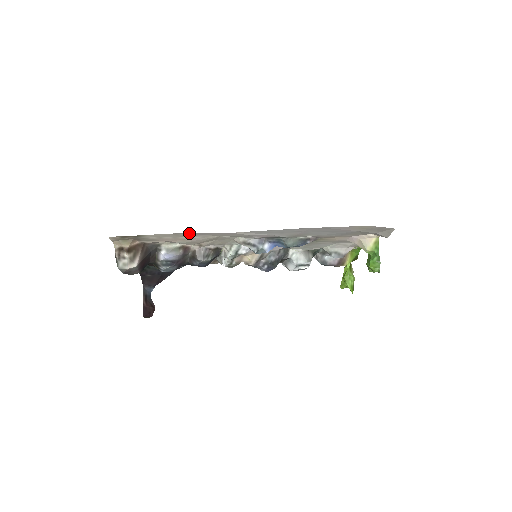
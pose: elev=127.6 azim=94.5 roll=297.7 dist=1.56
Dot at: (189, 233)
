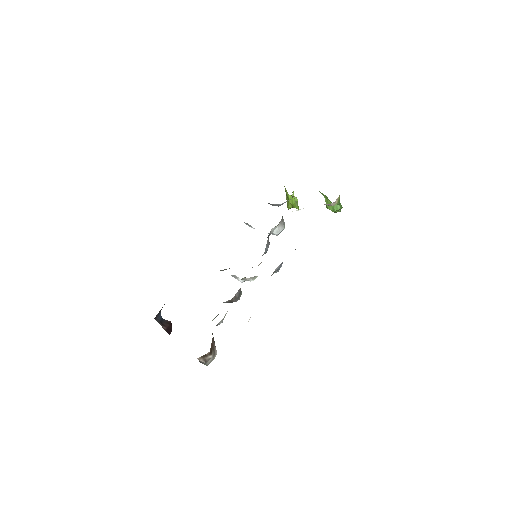
Dot at: occluded
